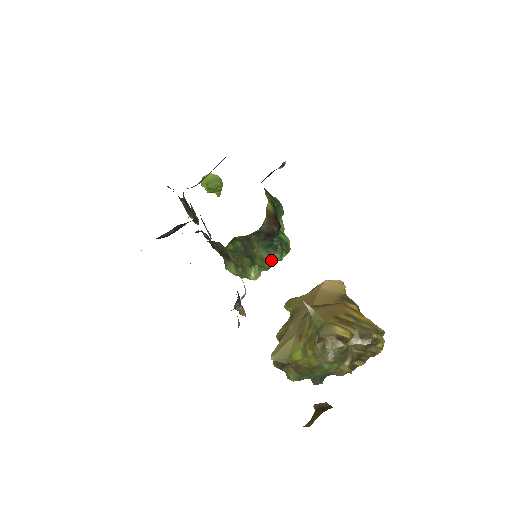
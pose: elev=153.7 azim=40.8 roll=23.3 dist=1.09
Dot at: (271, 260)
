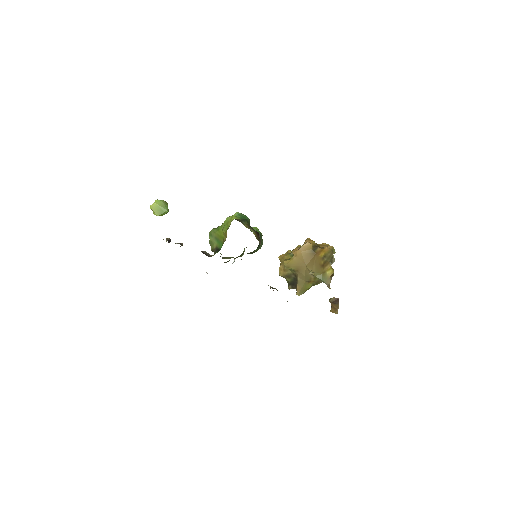
Dot at: occluded
